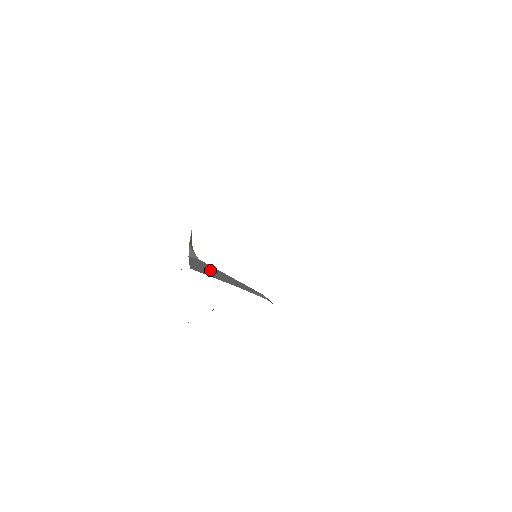
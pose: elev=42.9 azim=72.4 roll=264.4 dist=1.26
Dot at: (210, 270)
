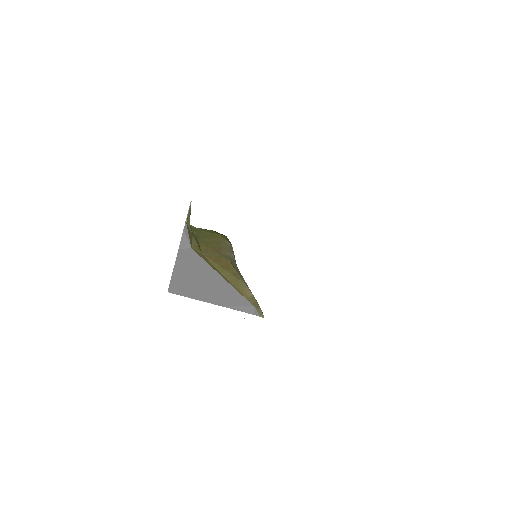
Dot at: (197, 277)
